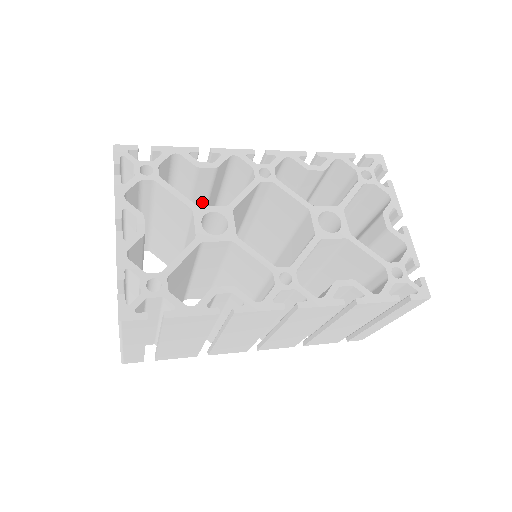
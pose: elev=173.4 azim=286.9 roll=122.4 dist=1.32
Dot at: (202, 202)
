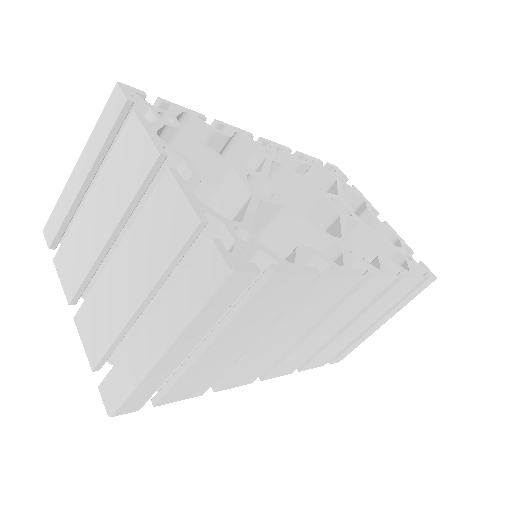
Dot at: occluded
